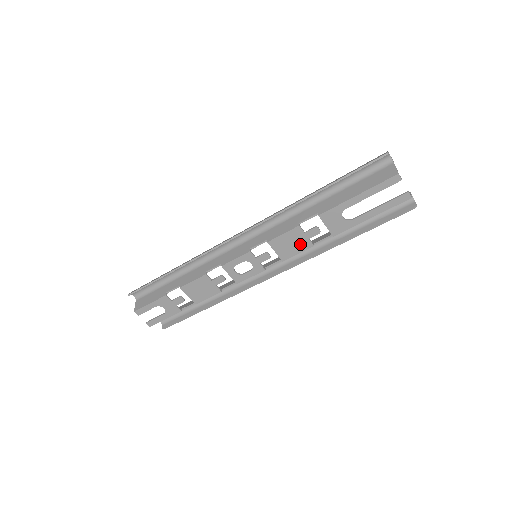
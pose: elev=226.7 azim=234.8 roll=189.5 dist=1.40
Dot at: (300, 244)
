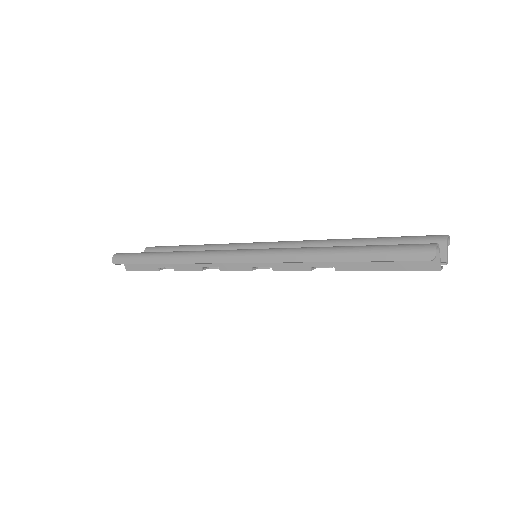
Dot at: occluded
